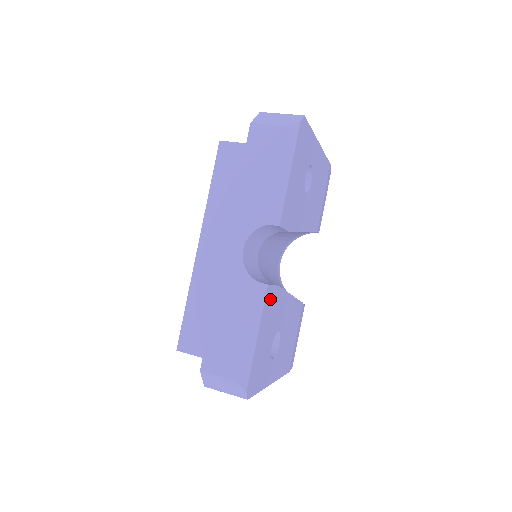
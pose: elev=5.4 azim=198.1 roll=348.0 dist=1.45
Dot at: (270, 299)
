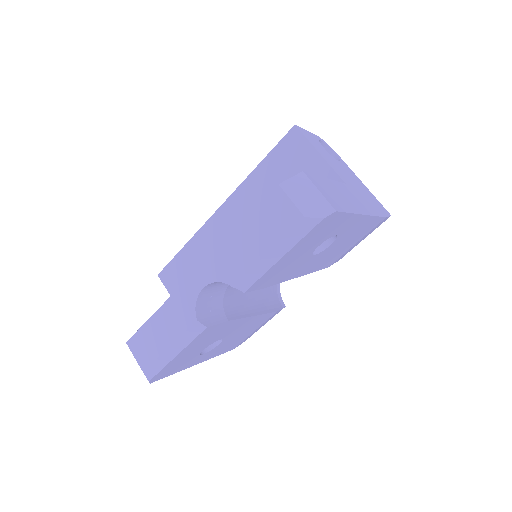
Dot at: (209, 331)
